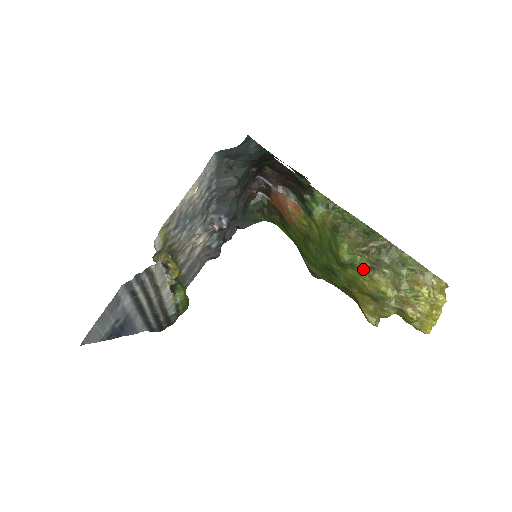
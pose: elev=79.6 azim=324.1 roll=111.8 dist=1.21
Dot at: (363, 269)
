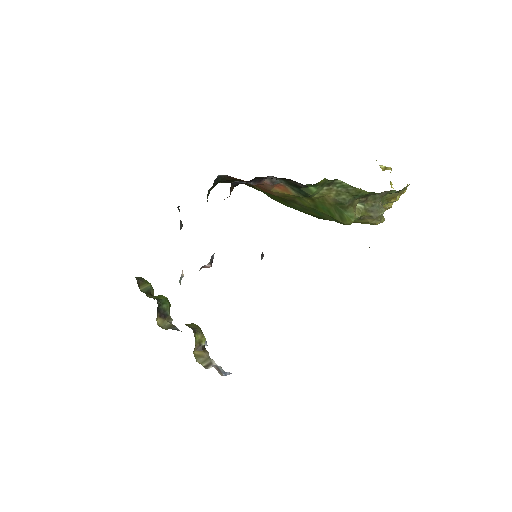
Dot at: (362, 219)
